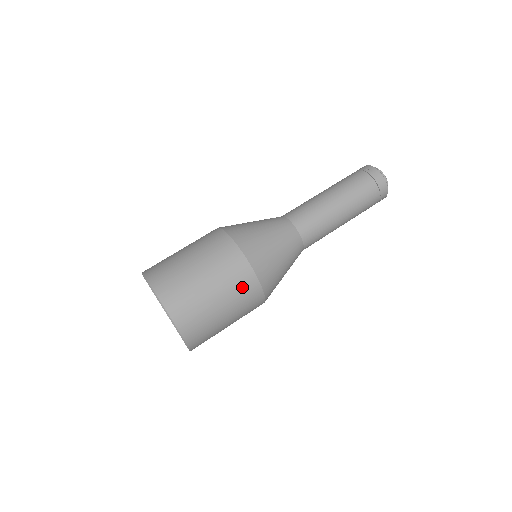
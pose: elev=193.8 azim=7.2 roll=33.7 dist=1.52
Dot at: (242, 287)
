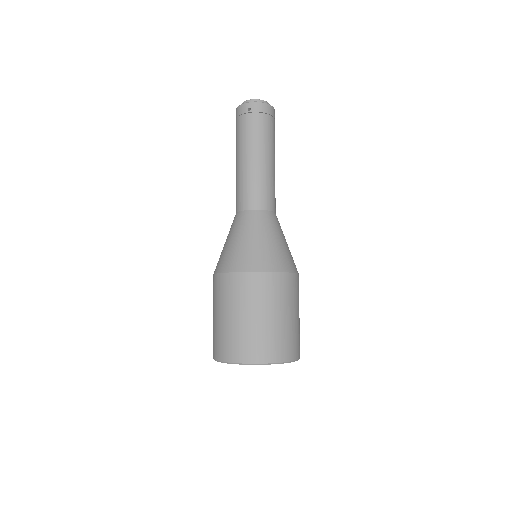
Dot at: (293, 290)
